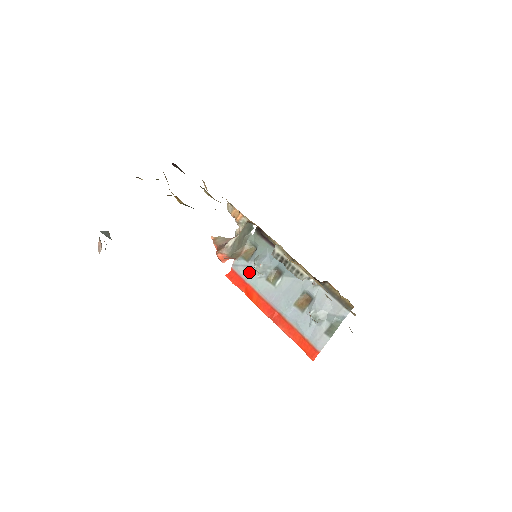
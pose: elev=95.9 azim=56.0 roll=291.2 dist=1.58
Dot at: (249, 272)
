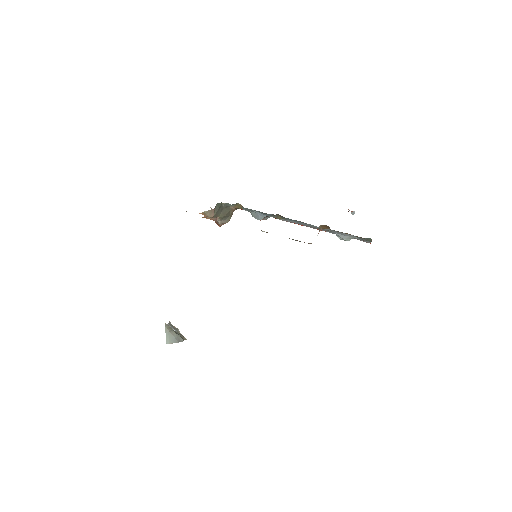
Dot at: occluded
